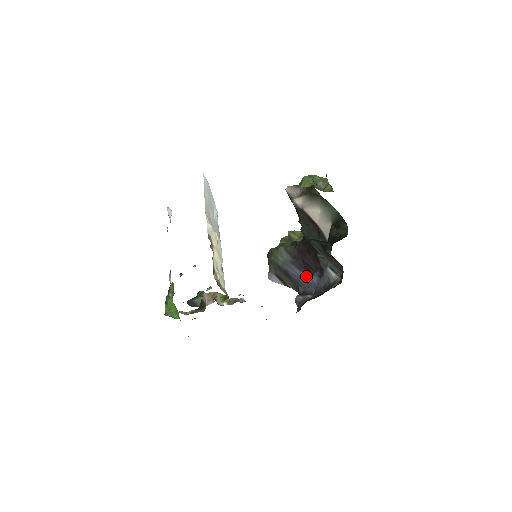
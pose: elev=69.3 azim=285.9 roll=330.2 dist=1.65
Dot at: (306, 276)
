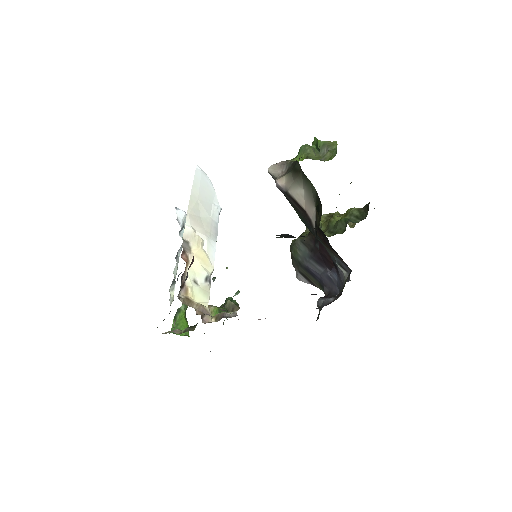
Dot at: (327, 273)
